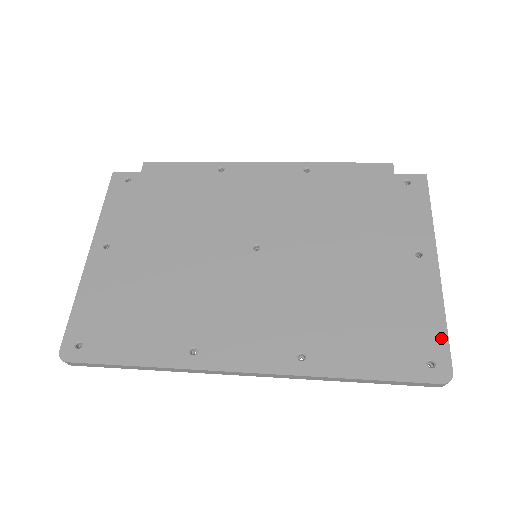
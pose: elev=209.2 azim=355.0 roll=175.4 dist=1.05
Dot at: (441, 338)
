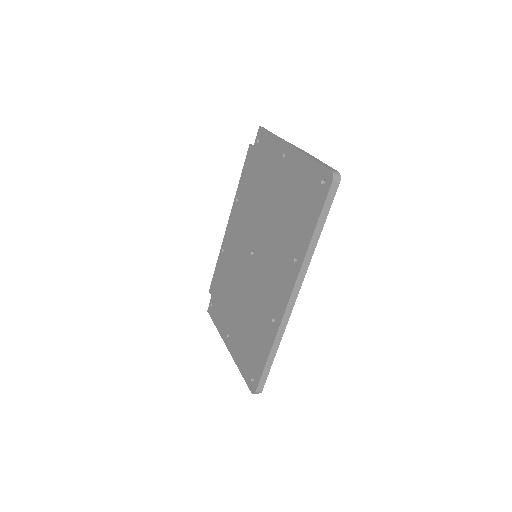
Dot at: (316, 167)
